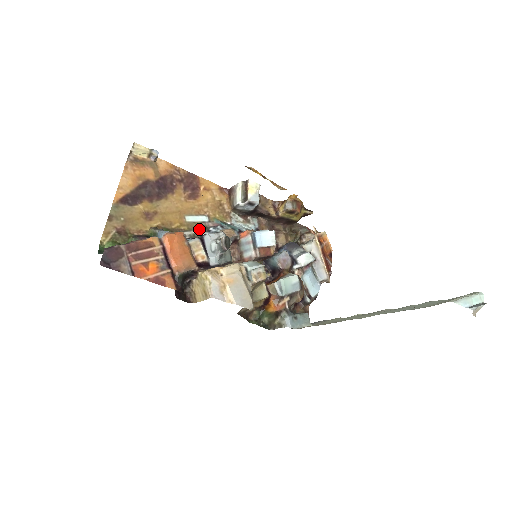
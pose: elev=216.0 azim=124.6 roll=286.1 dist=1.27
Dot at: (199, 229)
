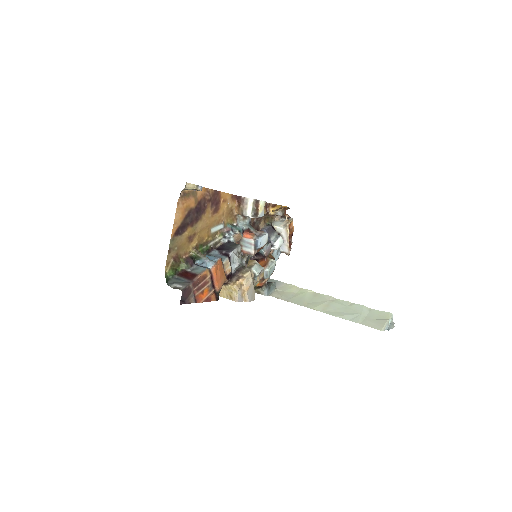
Dot at: (218, 236)
